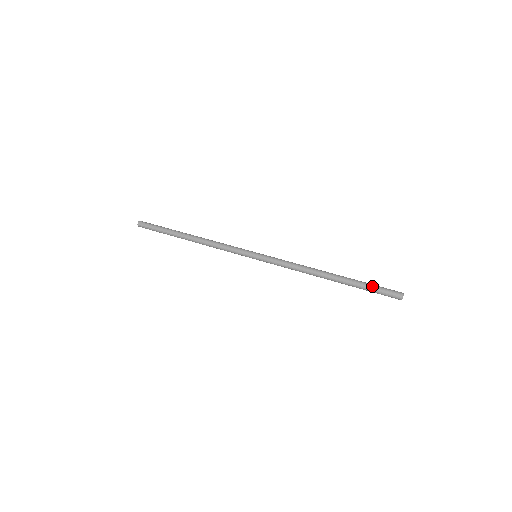
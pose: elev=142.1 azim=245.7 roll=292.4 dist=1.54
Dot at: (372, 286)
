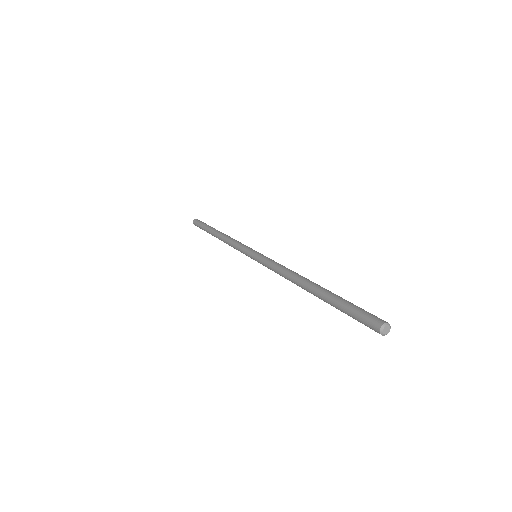
Dot at: (346, 308)
